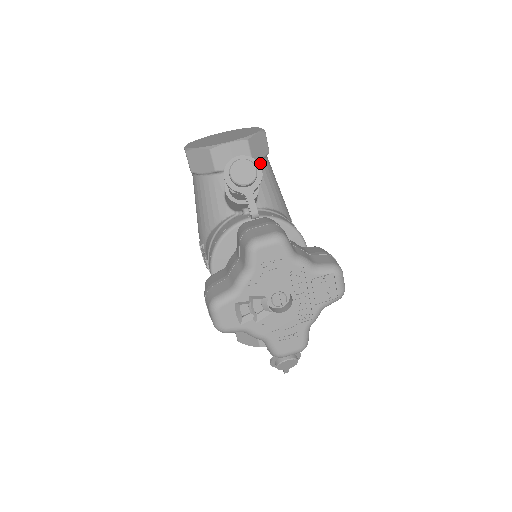
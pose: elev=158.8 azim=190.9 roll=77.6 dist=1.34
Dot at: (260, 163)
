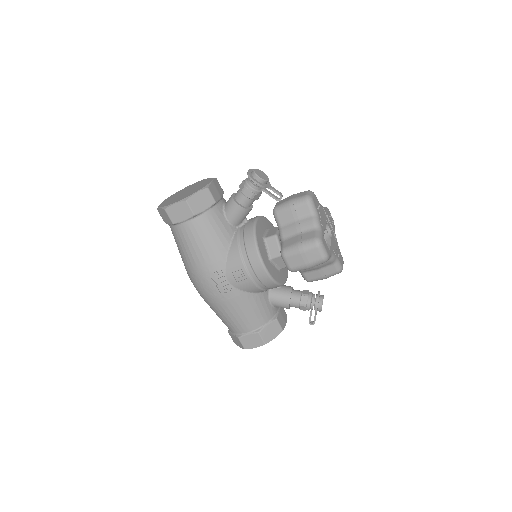
Dot at: occluded
